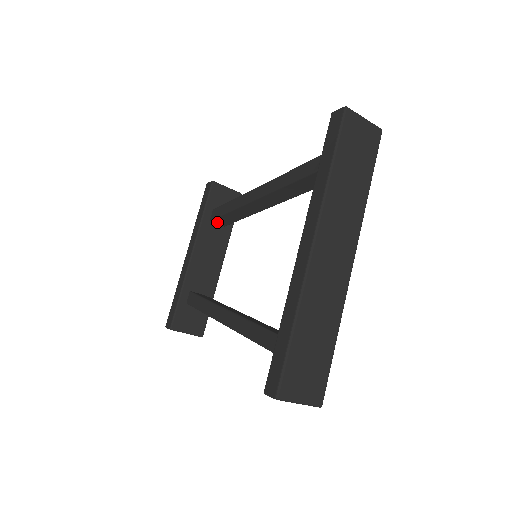
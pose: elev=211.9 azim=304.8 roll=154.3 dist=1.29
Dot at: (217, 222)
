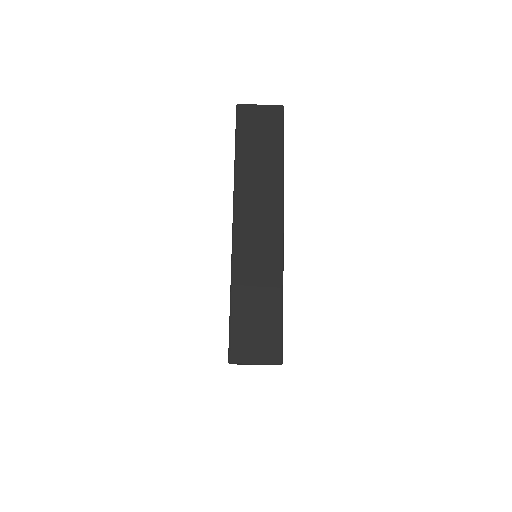
Dot at: occluded
